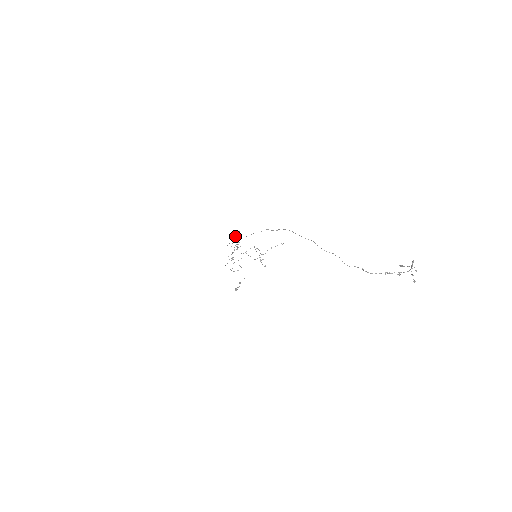
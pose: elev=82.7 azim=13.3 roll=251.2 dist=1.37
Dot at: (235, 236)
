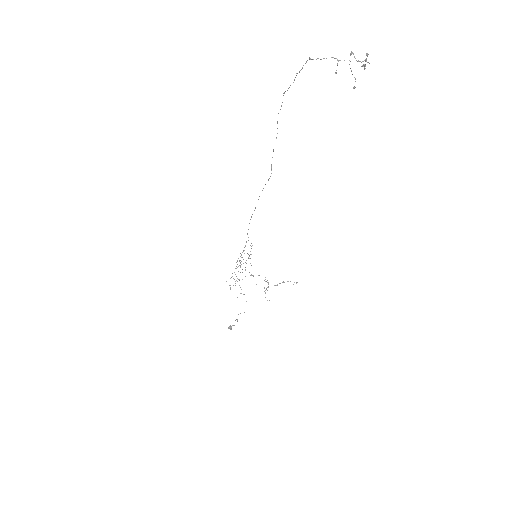
Dot at: (247, 253)
